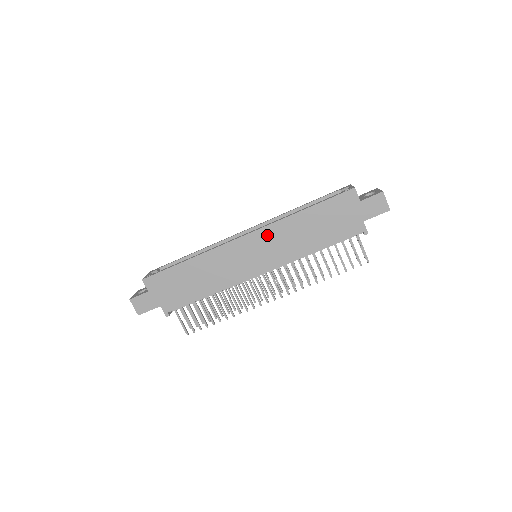
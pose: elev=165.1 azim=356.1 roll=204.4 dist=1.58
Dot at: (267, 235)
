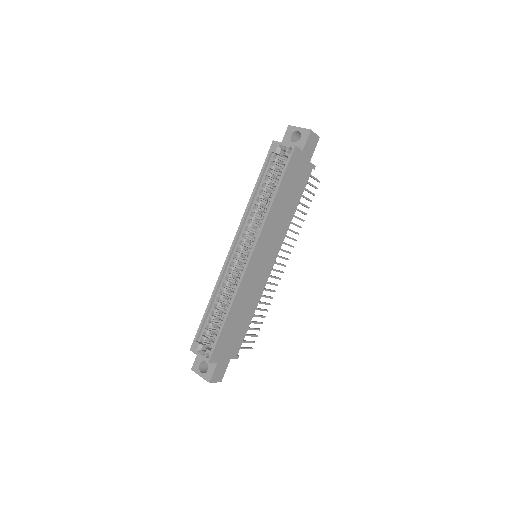
Dot at: (264, 238)
